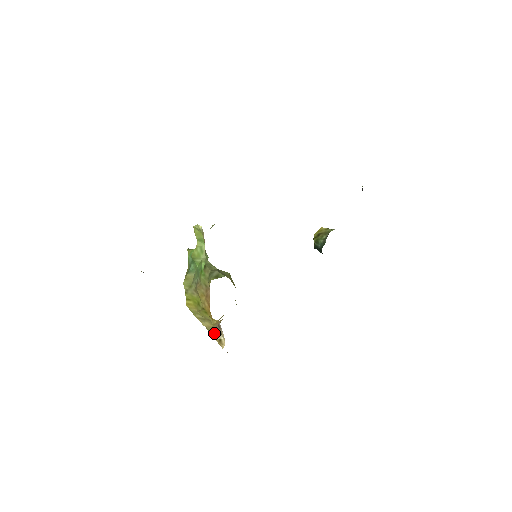
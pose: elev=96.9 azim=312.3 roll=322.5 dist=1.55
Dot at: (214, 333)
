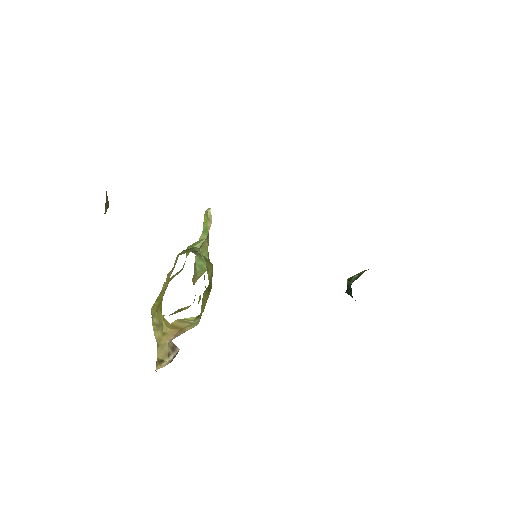
Dot at: (161, 350)
